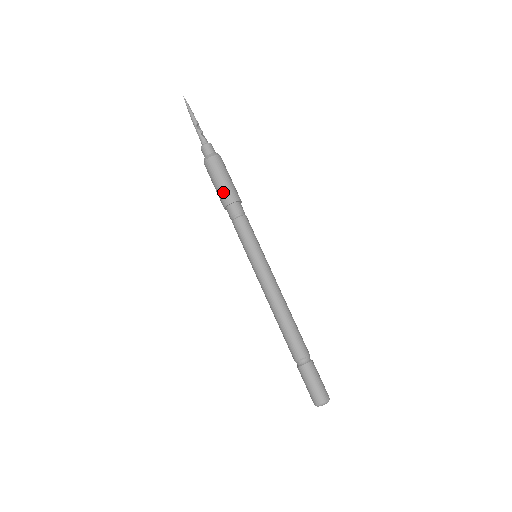
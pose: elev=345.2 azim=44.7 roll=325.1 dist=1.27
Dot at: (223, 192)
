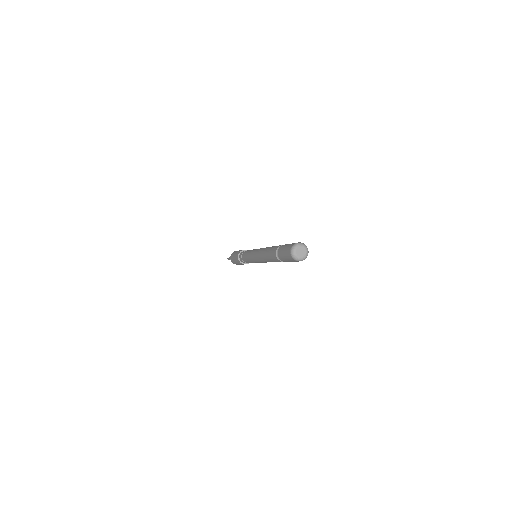
Dot at: (237, 253)
